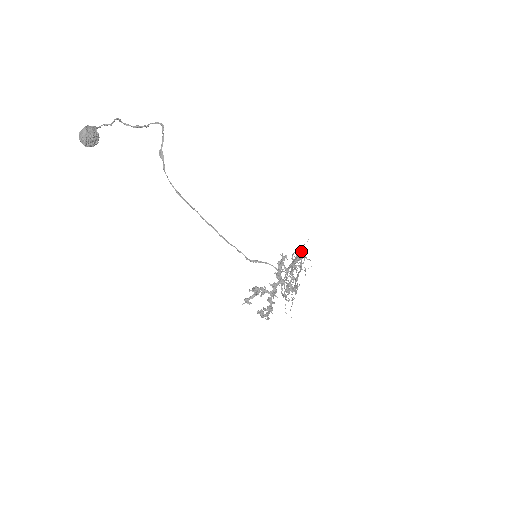
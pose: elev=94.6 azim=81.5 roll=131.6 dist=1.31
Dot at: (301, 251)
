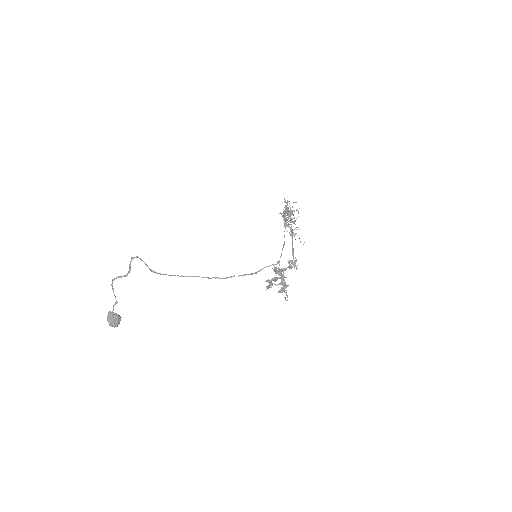
Dot at: (285, 202)
